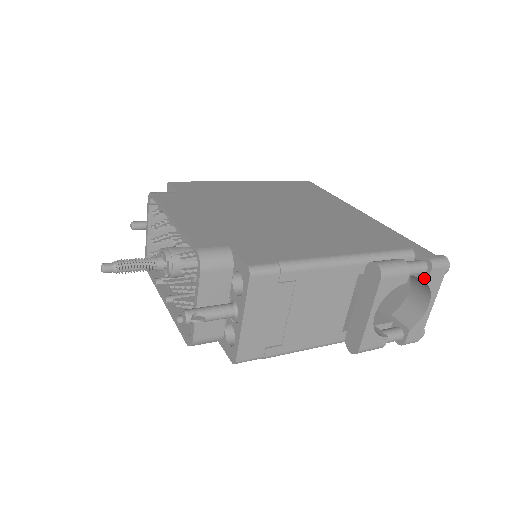
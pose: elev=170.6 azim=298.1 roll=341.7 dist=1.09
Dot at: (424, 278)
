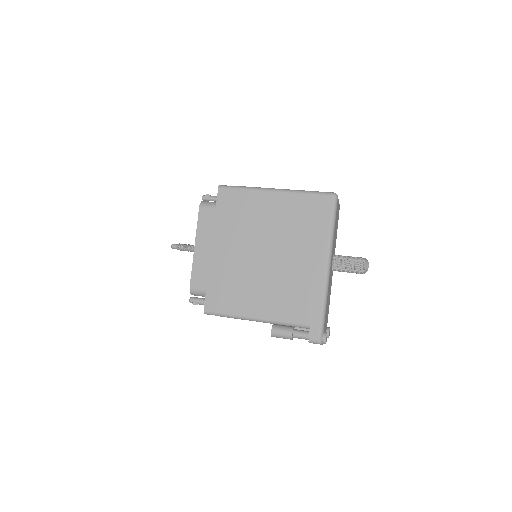
Dot at: occluded
